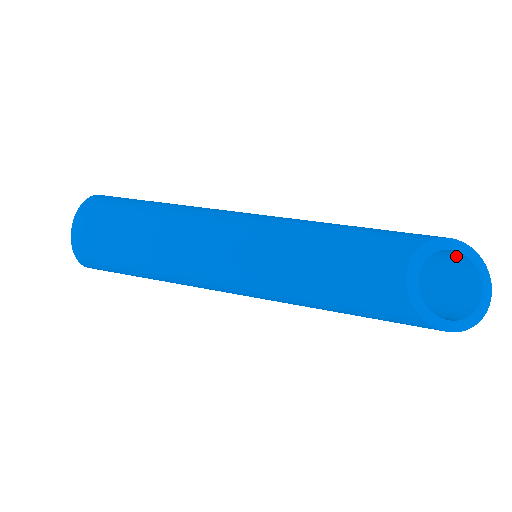
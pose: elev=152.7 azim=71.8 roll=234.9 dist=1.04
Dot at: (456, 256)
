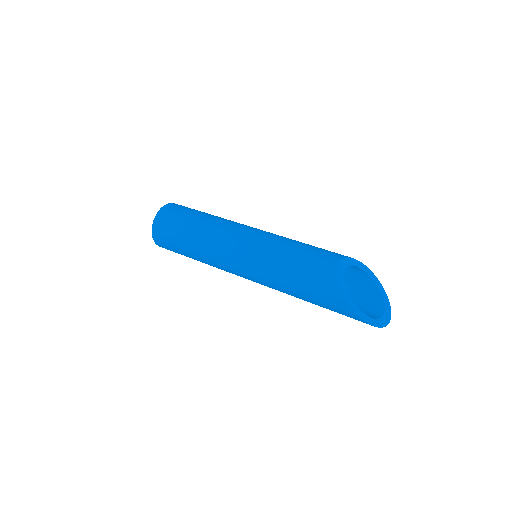
Dot at: (372, 287)
